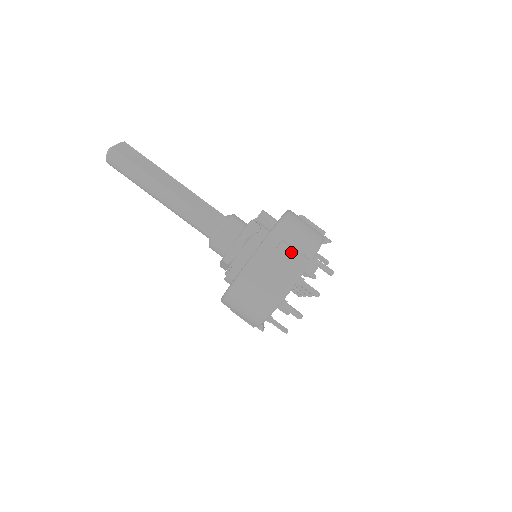
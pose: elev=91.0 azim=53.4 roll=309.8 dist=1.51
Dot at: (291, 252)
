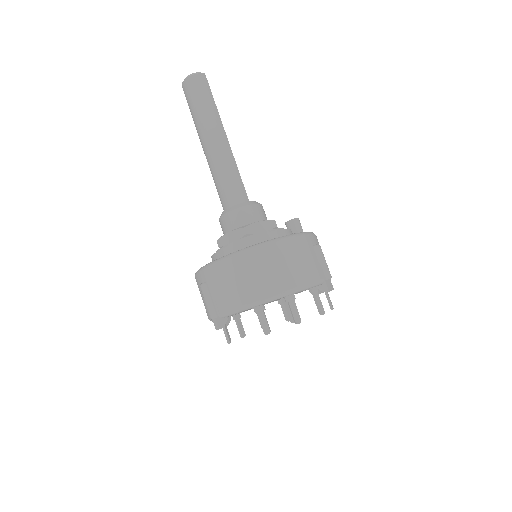
Dot at: (324, 258)
